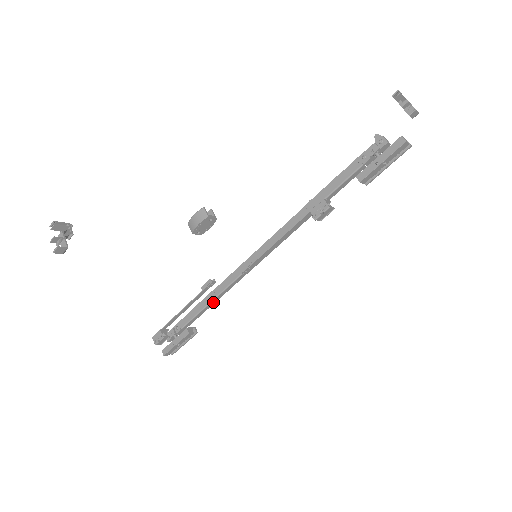
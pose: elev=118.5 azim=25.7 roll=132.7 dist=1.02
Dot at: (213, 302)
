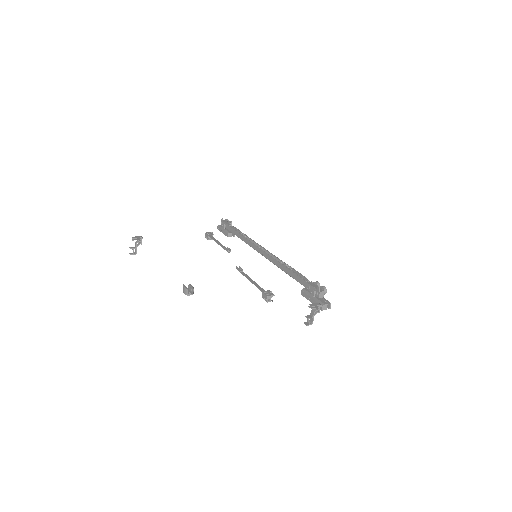
Dot at: occluded
